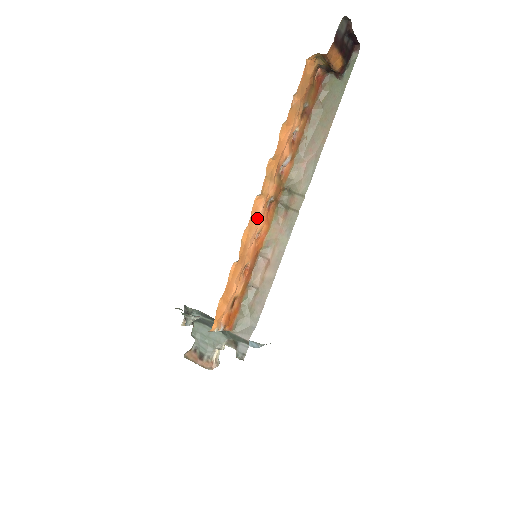
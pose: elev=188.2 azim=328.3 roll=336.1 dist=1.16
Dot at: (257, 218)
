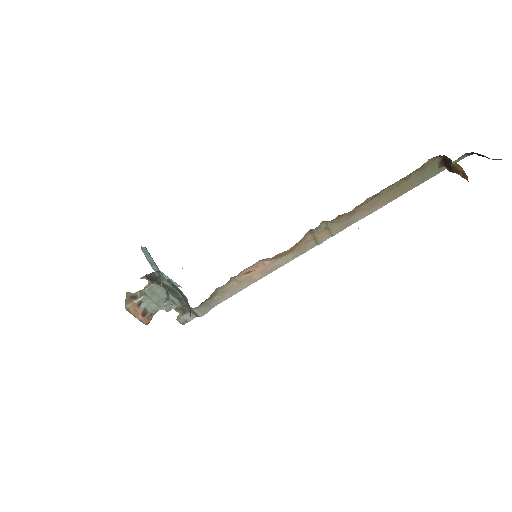
Dot at: occluded
